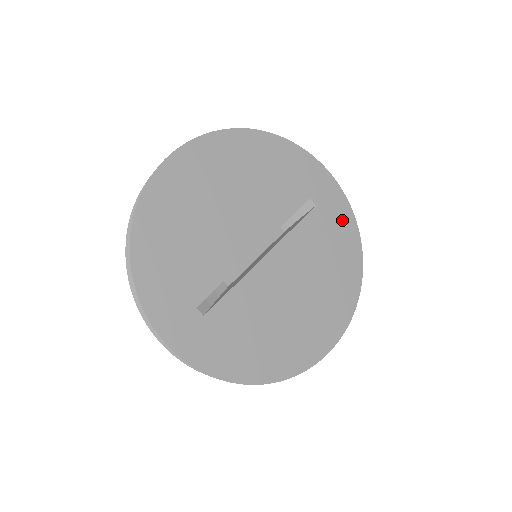
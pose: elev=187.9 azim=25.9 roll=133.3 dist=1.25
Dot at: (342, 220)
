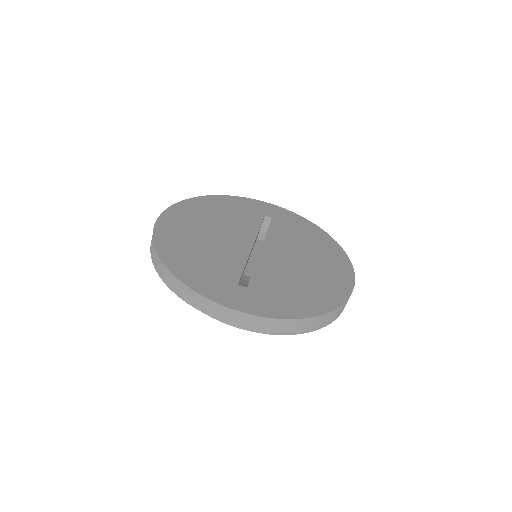
Dot at: (295, 220)
